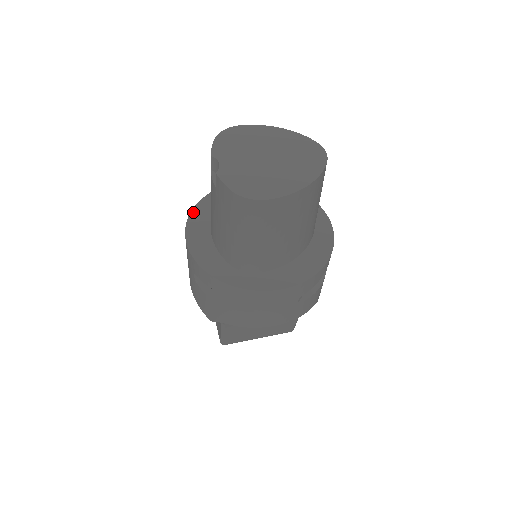
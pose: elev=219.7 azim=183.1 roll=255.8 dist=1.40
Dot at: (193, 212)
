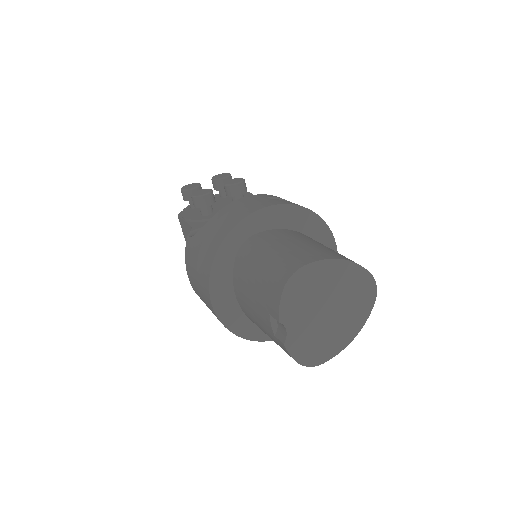
Dot at: (214, 266)
